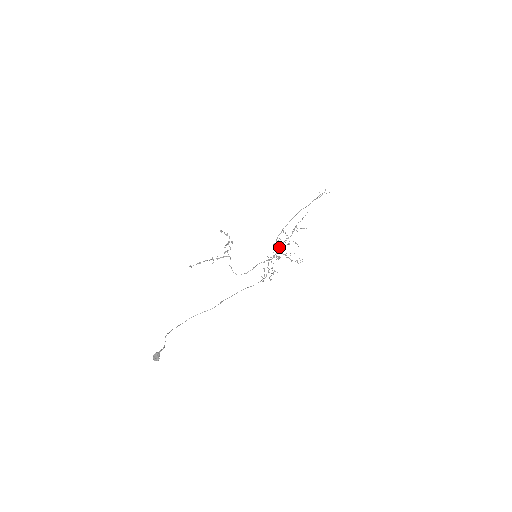
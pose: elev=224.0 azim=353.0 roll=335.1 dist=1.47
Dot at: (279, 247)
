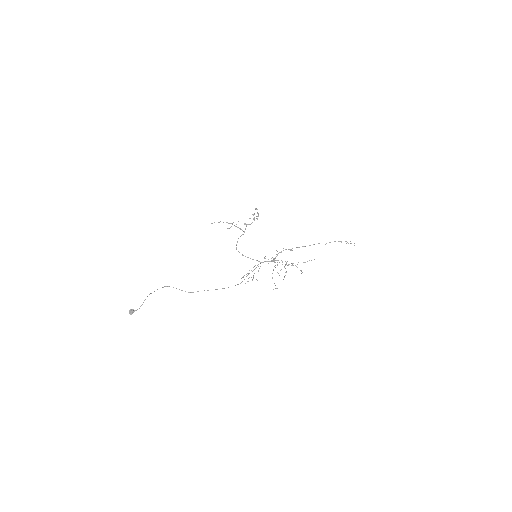
Dot at: (277, 260)
